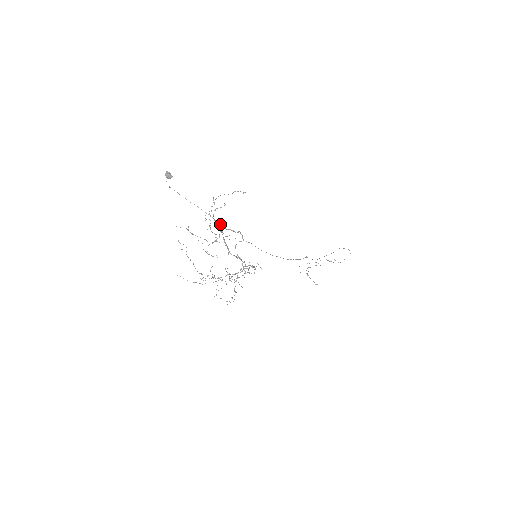
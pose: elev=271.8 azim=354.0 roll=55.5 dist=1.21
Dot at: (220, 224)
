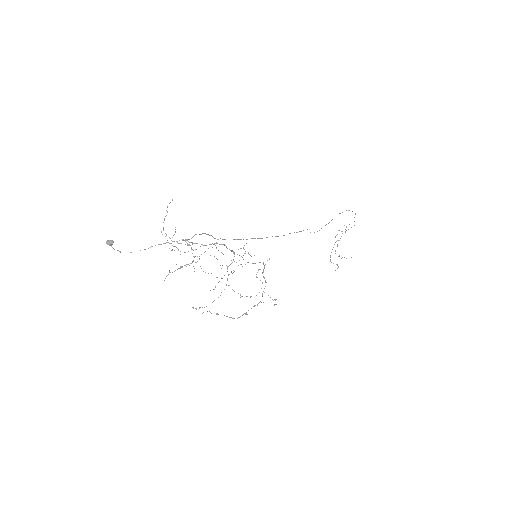
Dot at: (182, 240)
